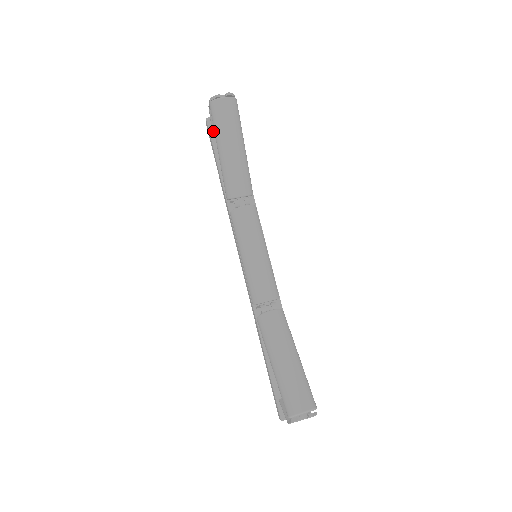
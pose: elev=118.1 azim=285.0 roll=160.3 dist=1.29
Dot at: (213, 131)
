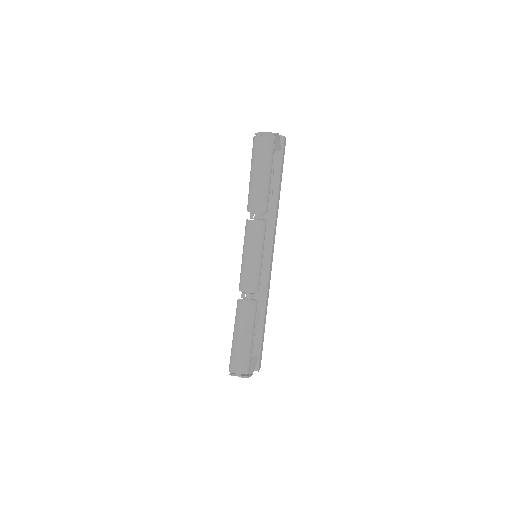
Dot at: occluded
